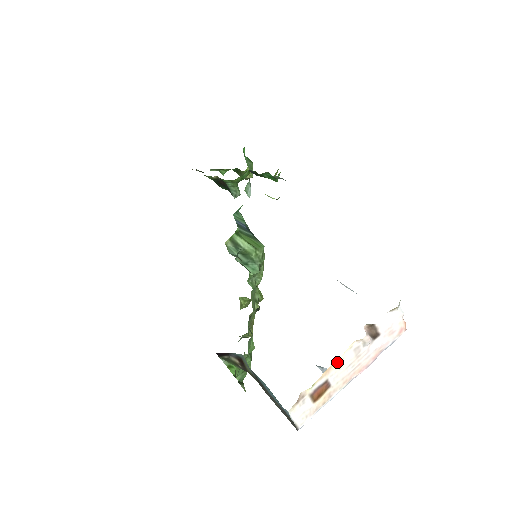
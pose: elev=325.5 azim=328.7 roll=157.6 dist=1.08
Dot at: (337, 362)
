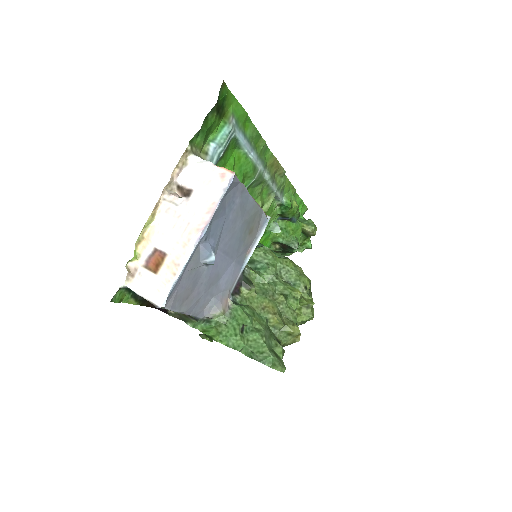
Dot at: (153, 229)
